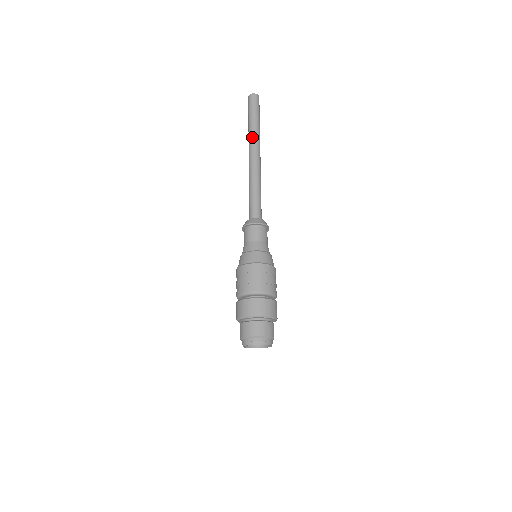
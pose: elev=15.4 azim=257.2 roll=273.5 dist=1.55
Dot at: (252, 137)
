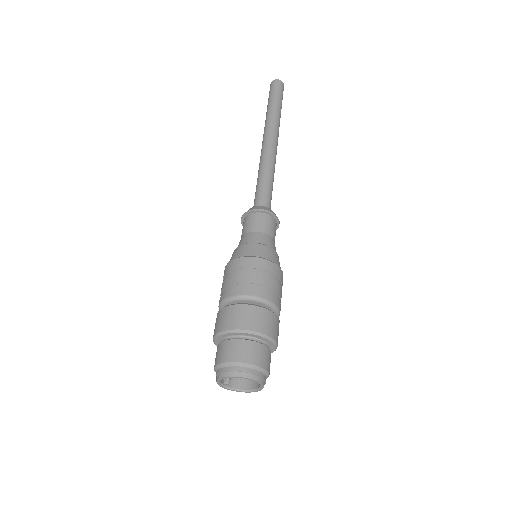
Dot at: (269, 120)
